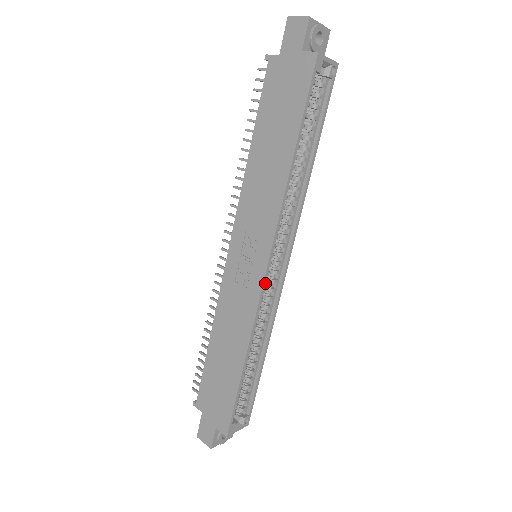
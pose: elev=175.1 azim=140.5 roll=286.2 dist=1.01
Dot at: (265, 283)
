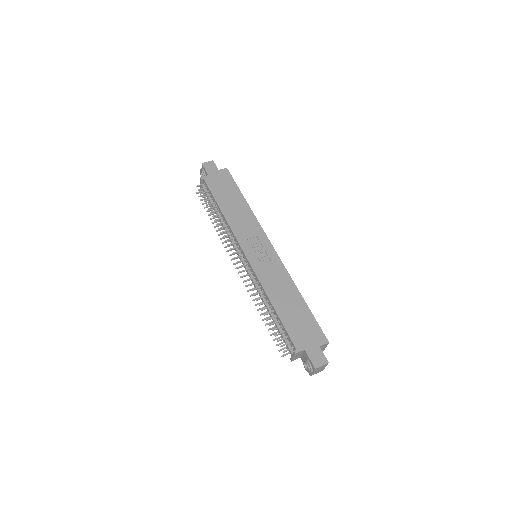
Dot at: (276, 254)
